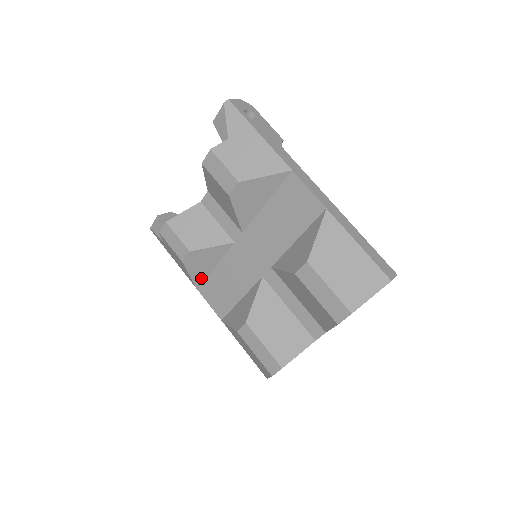
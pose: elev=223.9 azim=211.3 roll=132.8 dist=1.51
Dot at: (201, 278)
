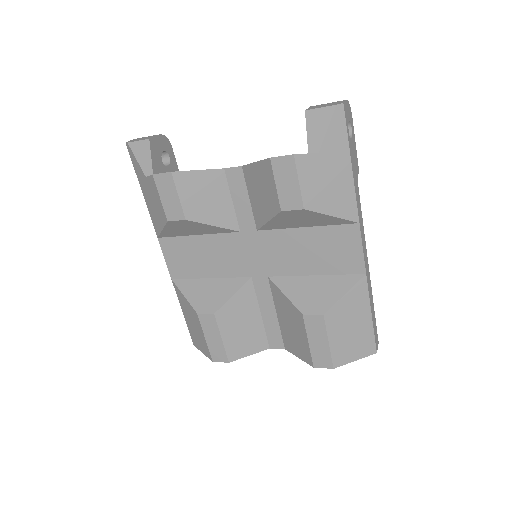
Dot at: (172, 234)
